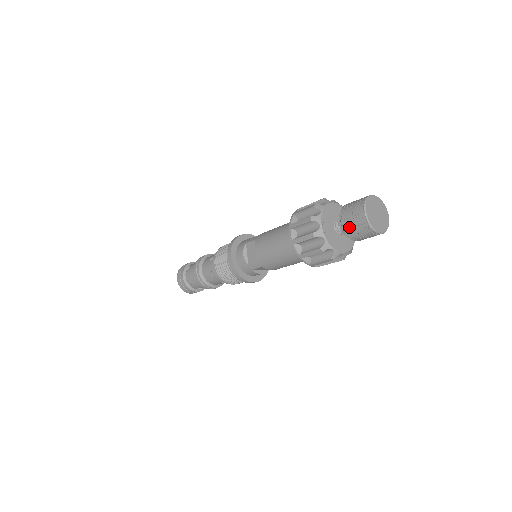
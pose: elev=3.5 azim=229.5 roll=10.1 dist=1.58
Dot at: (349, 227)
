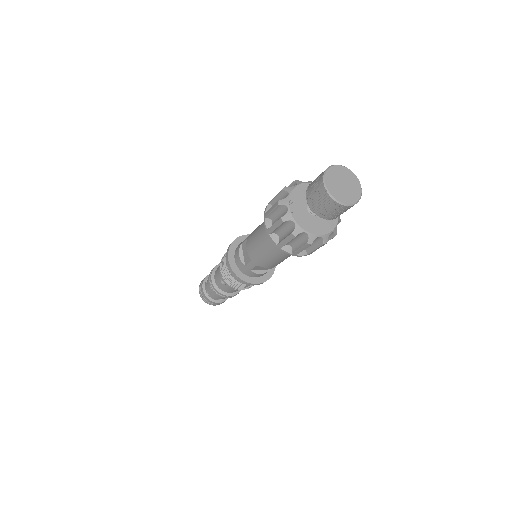
Dot at: (314, 204)
